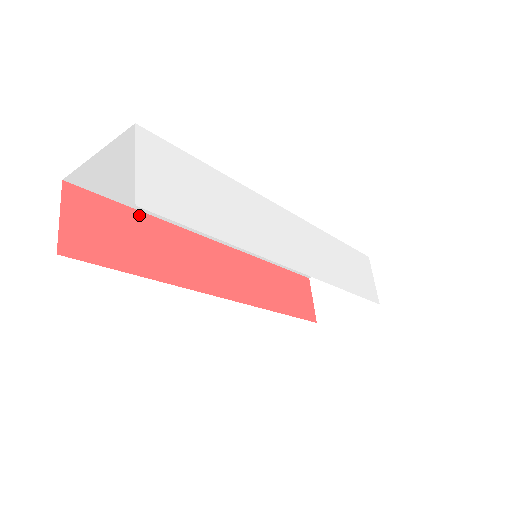
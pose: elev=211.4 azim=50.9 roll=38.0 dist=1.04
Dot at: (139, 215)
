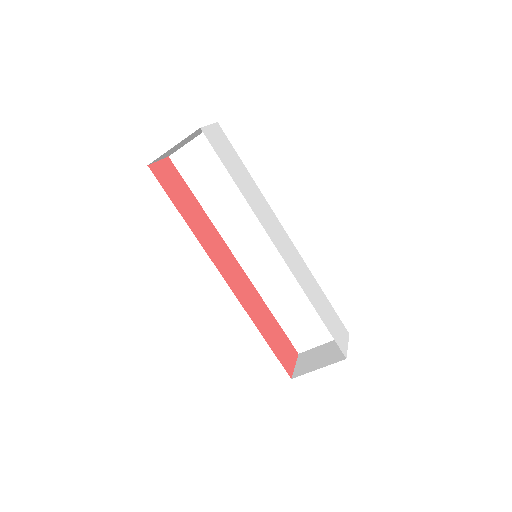
Dot at: (196, 201)
